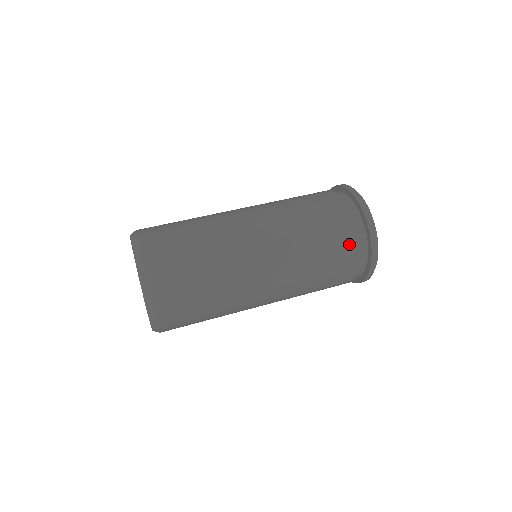
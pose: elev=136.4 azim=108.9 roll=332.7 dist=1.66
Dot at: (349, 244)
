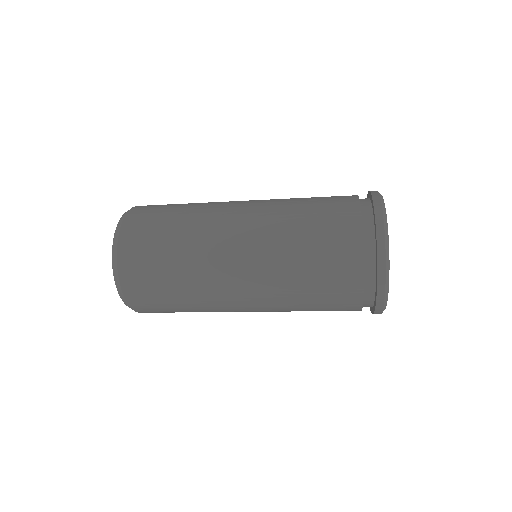
Dot at: (344, 196)
